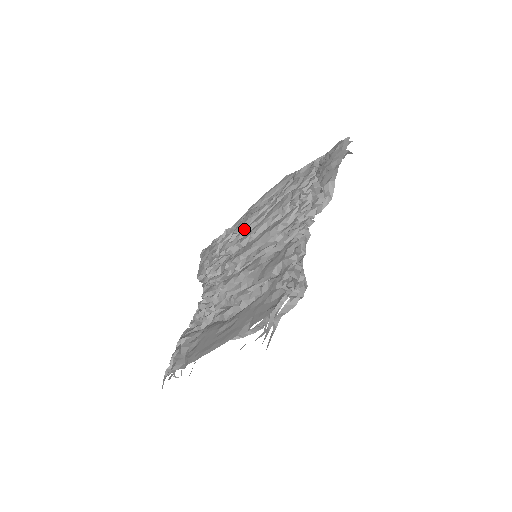
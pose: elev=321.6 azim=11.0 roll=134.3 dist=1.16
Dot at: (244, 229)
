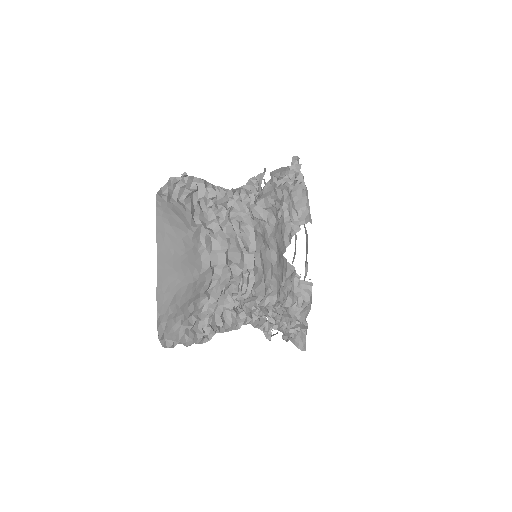
Dot at: occluded
